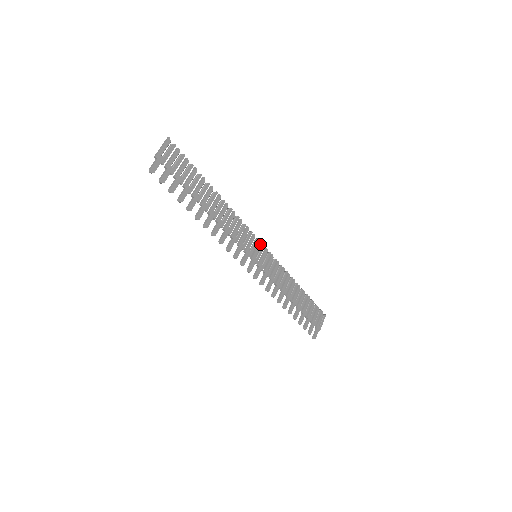
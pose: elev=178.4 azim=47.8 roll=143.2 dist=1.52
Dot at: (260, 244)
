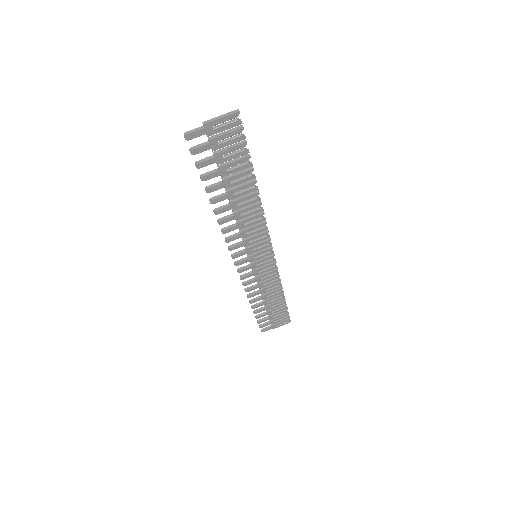
Dot at: (270, 249)
